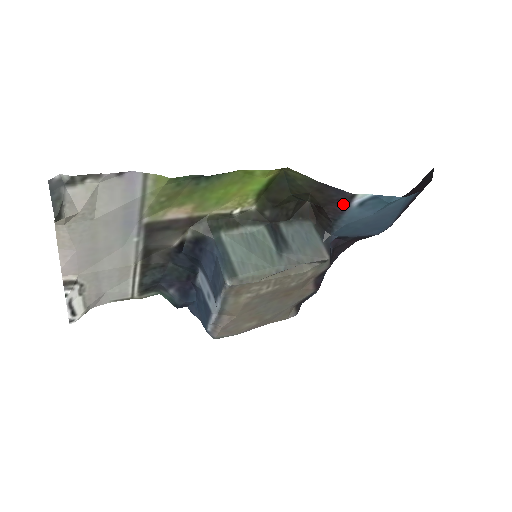
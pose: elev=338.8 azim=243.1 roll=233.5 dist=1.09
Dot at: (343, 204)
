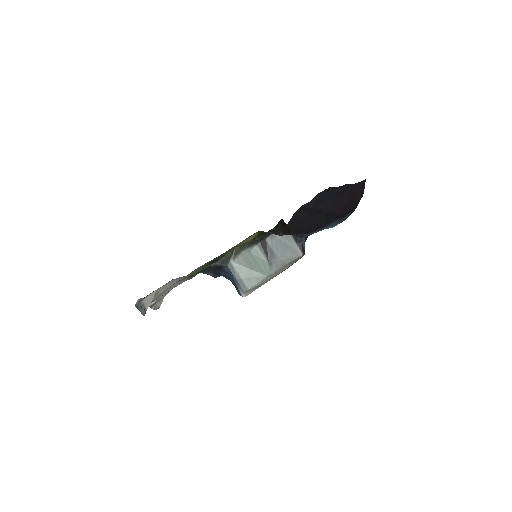
Dot at: (303, 234)
